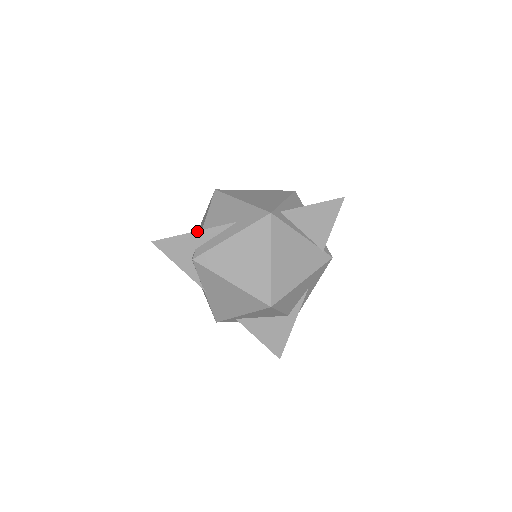
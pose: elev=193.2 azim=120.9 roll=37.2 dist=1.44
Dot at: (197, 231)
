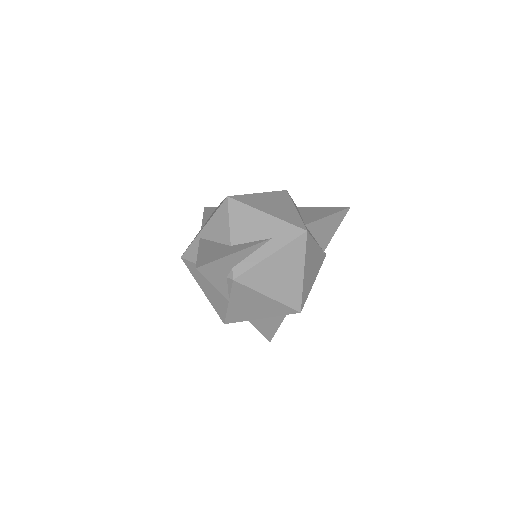
Dot at: (238, 252)
